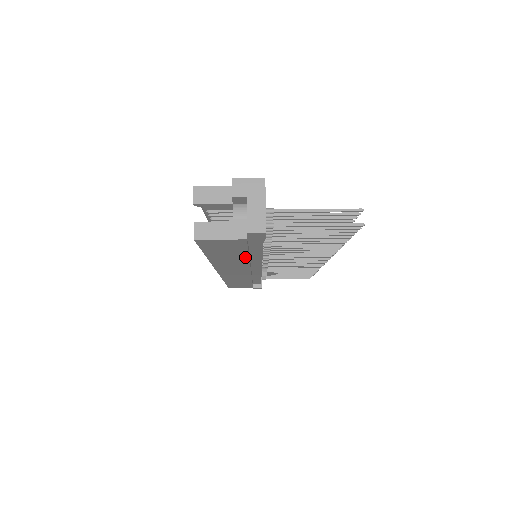
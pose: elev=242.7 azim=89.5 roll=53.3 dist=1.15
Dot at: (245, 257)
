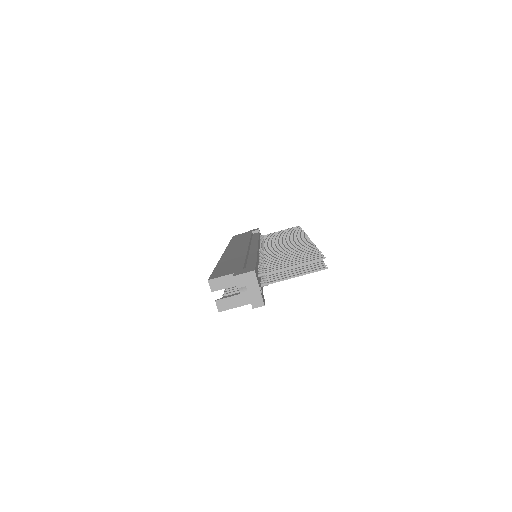
Dot at: occluded
